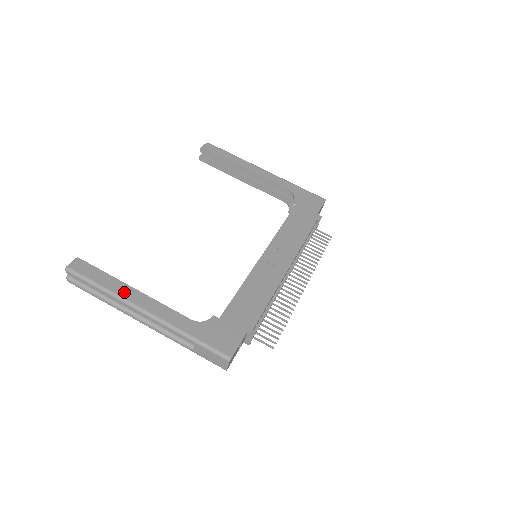
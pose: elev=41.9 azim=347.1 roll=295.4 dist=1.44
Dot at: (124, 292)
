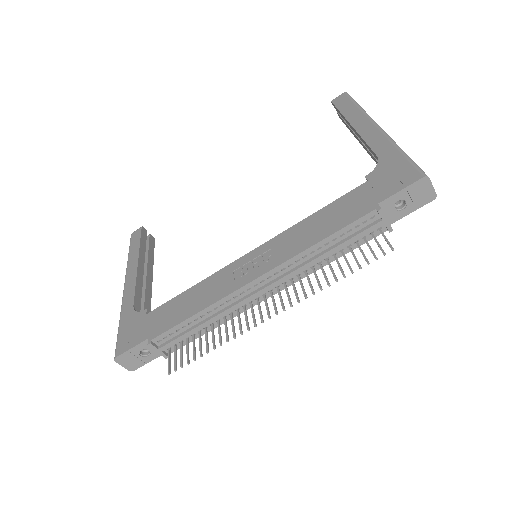
Dot at: (131, 264)
